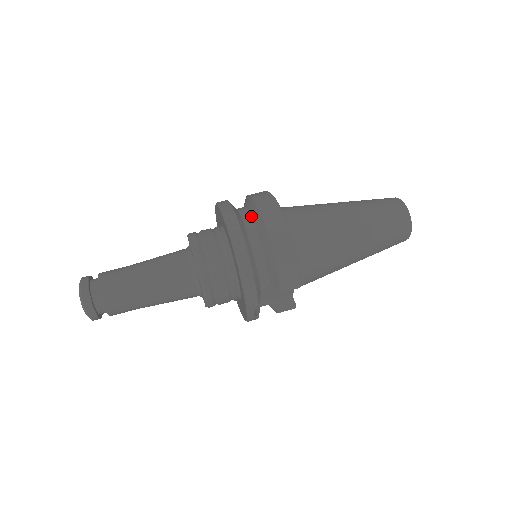
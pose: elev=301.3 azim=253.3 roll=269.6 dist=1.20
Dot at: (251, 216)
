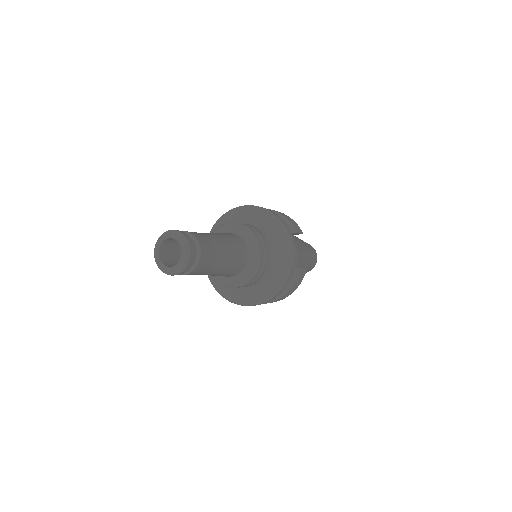
Dot at: occluded
